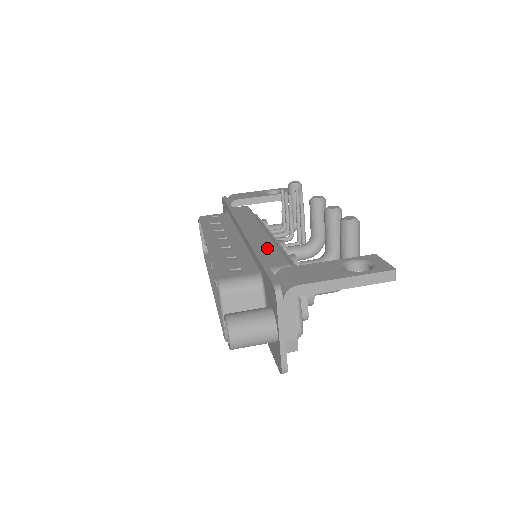
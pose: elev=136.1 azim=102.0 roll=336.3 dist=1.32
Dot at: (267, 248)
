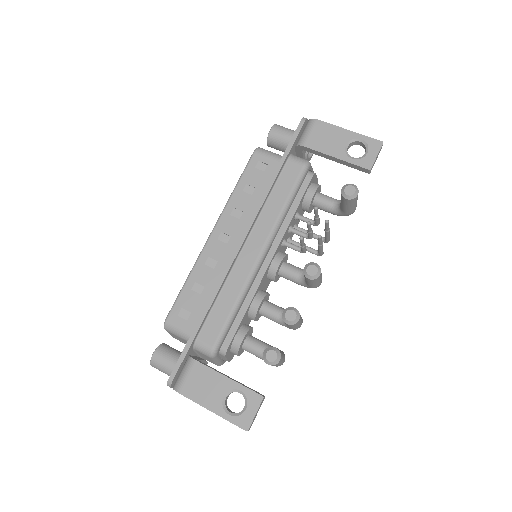
Dot at: (226, 302)
